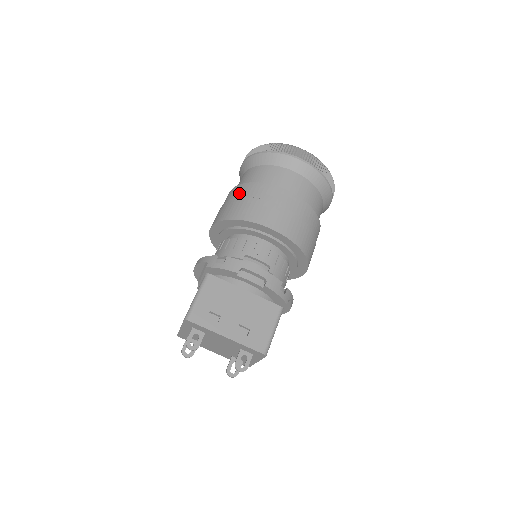
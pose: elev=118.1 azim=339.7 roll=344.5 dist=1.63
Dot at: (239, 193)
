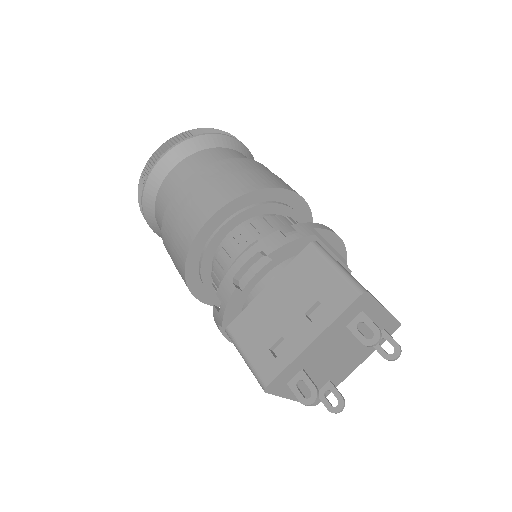
Dot at: (168, 249)
